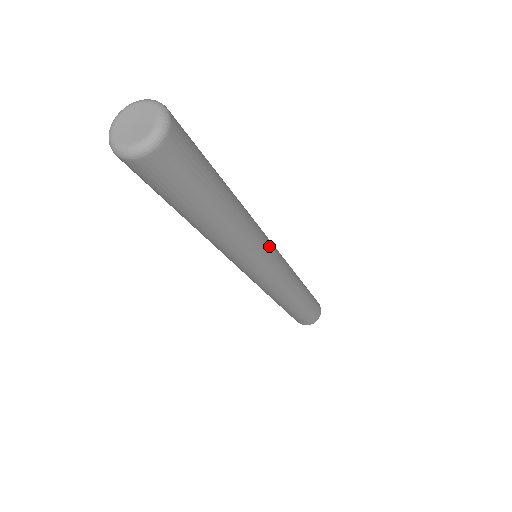
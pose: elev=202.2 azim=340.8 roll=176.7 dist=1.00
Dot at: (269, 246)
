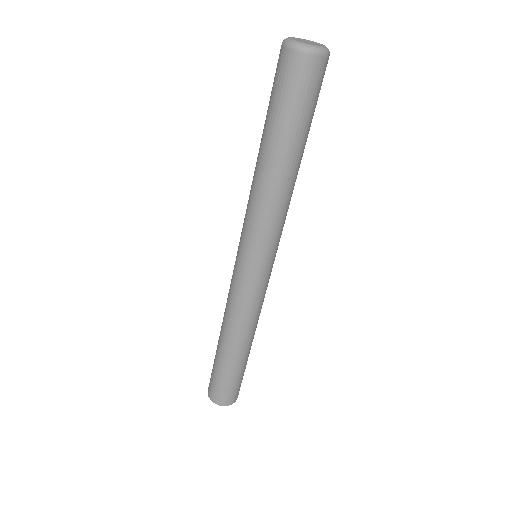
Dot at: (273, 249)
